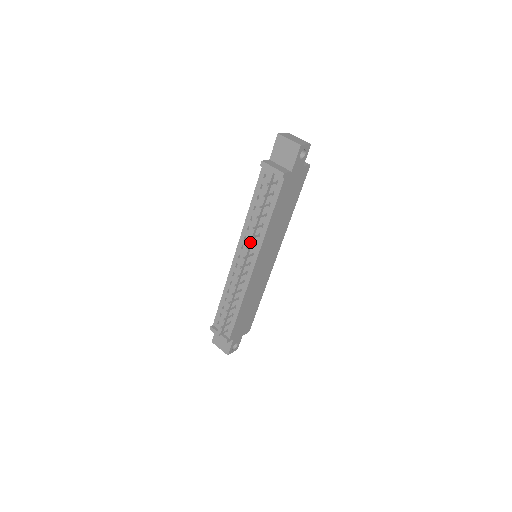
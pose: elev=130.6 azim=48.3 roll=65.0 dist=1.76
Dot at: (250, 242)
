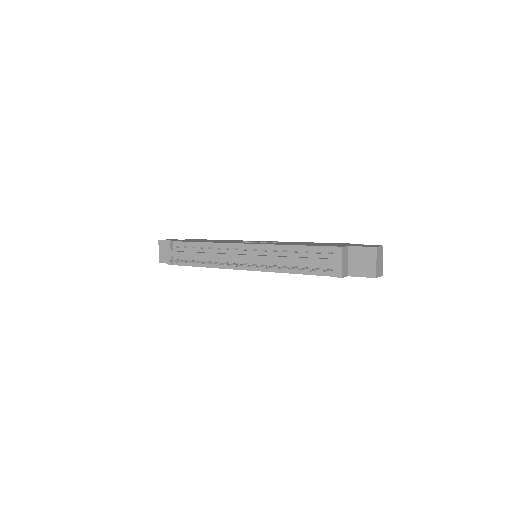
Dot at: (264, 260)
